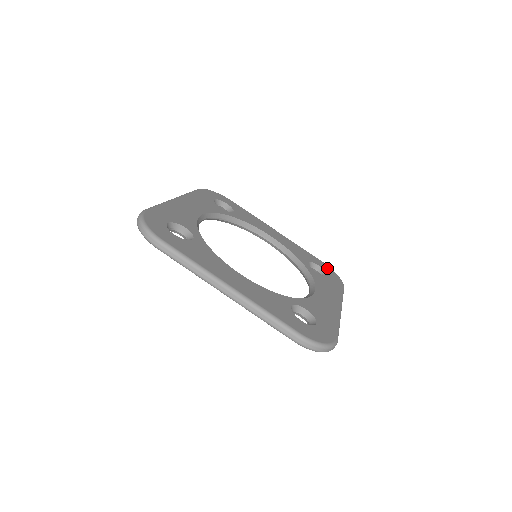
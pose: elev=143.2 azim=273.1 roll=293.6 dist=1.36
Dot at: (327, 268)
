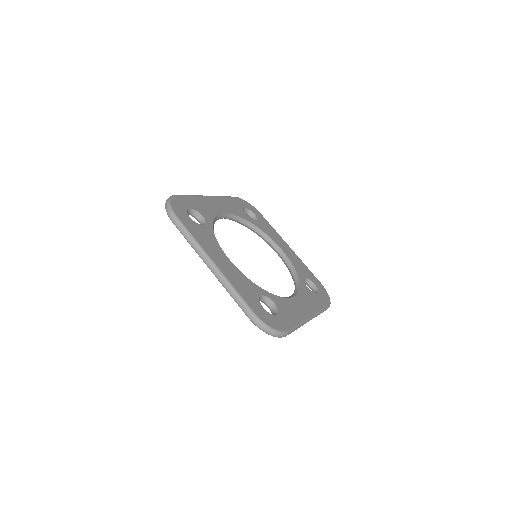
Dot at: (322, 288)
